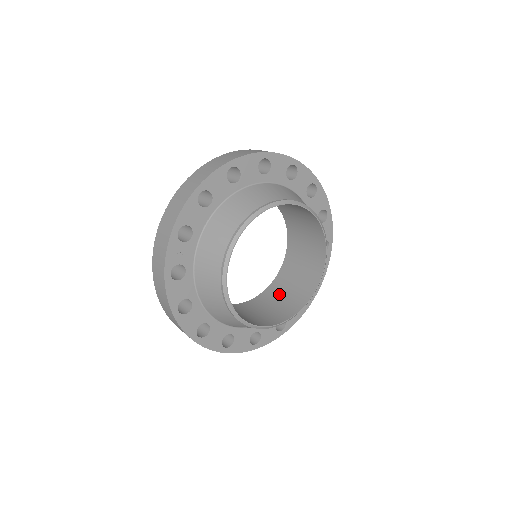
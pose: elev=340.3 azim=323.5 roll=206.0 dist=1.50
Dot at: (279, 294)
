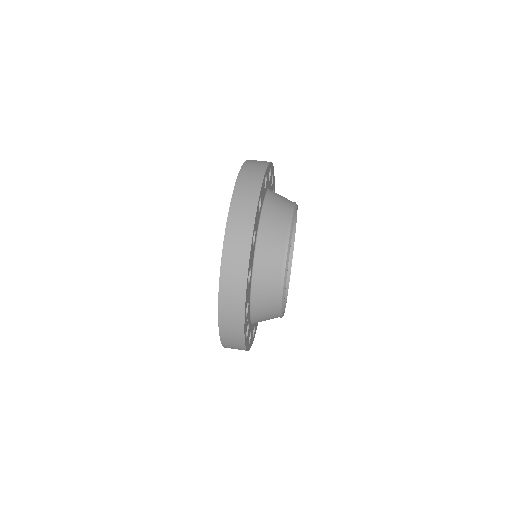
Dot at: occluded
